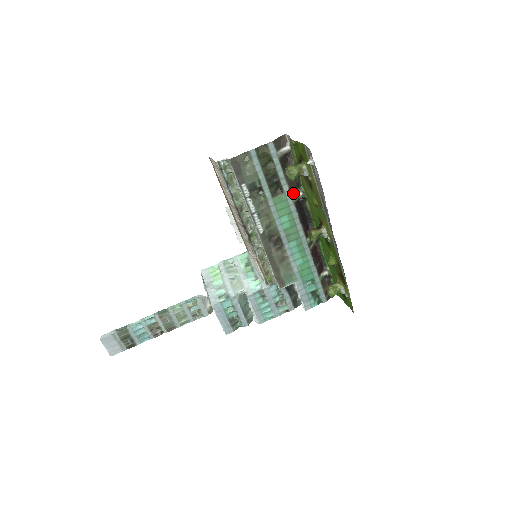
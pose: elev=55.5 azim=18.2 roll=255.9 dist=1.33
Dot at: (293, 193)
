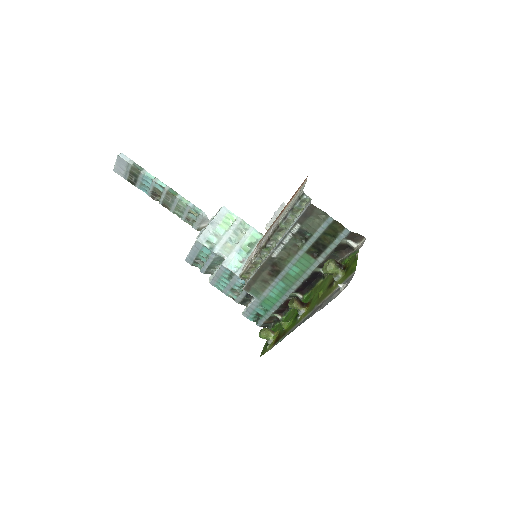
Dot at: (321, 266)
